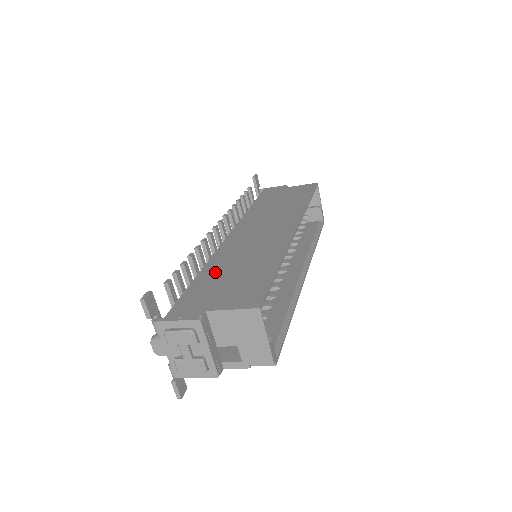
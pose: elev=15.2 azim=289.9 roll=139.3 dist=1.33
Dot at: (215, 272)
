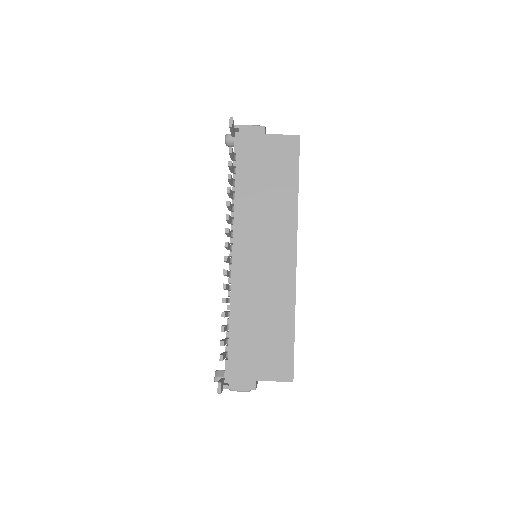
Dot at: (245, 325)
